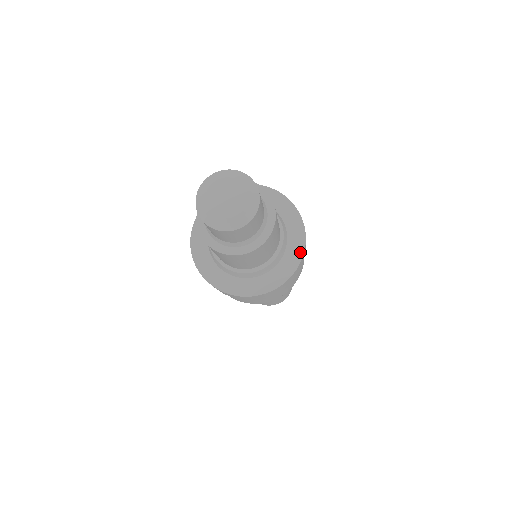
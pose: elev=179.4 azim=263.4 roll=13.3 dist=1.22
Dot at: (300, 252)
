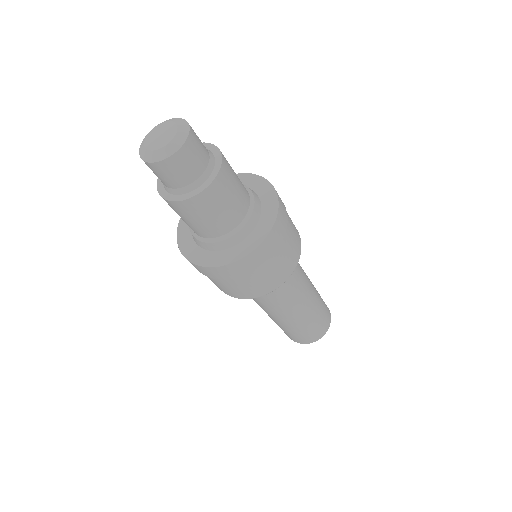
Dot at: (260, 239)
